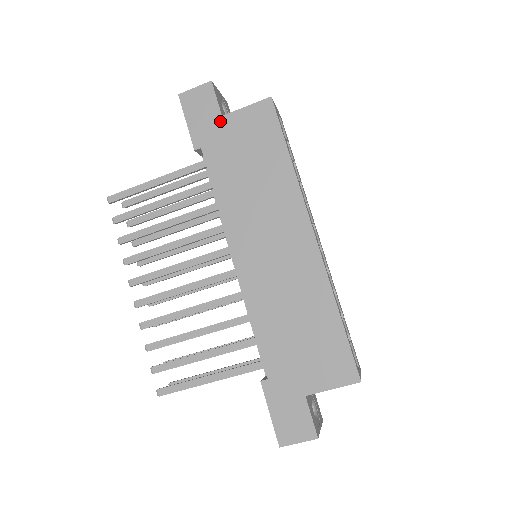
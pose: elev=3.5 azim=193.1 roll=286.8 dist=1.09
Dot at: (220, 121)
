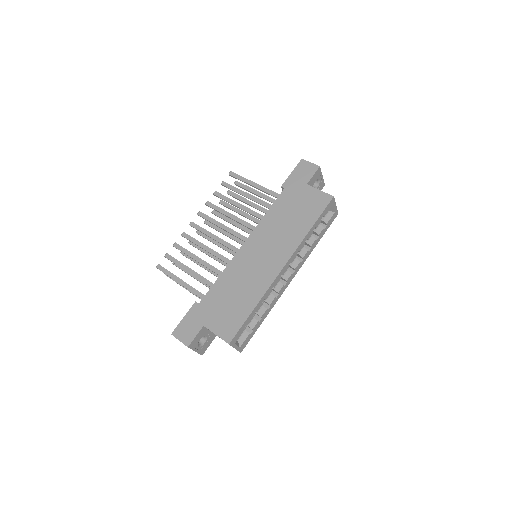
Dot at: (304, 185)
